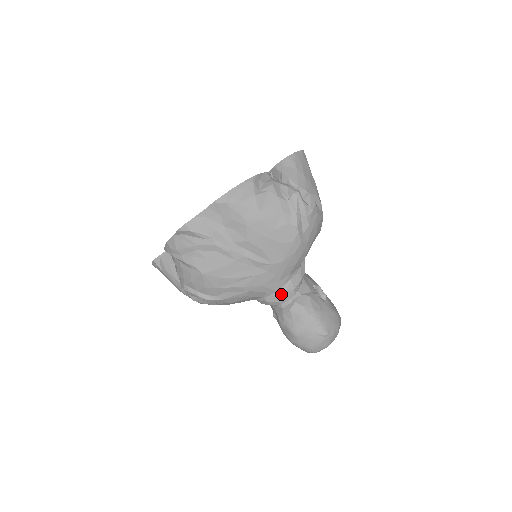
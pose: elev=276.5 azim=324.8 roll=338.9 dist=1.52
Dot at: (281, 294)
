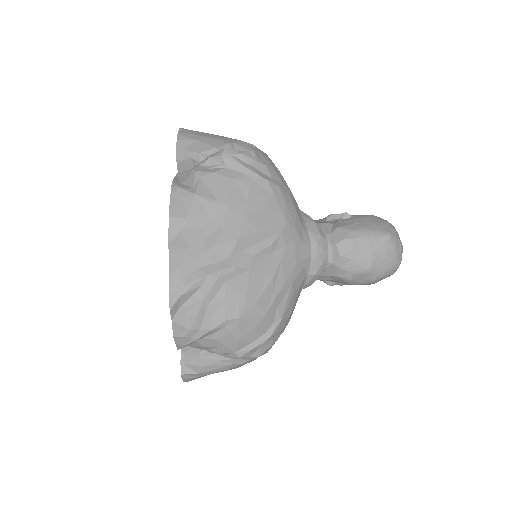
Dot at: (317, 253)
